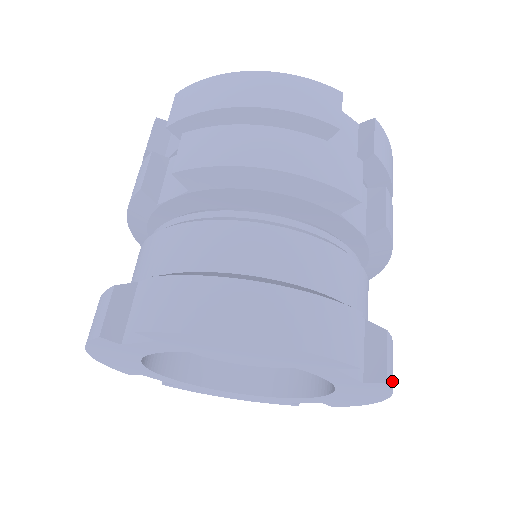
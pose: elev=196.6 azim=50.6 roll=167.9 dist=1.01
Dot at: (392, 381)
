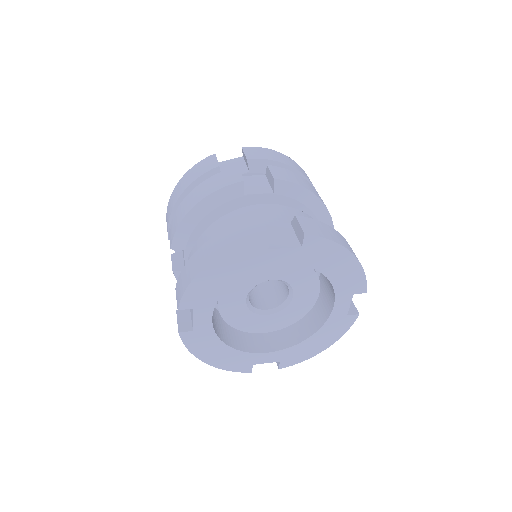
Dot at: occluded
